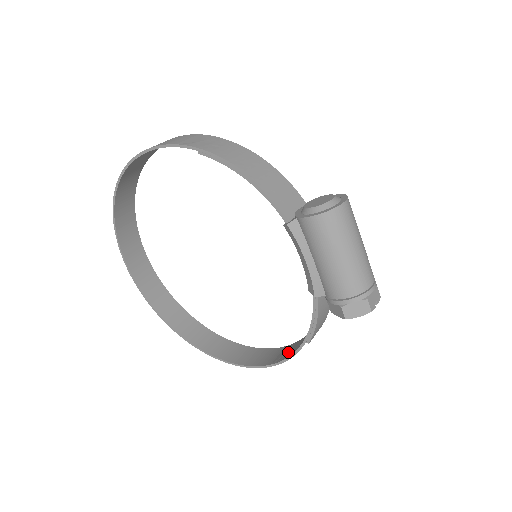
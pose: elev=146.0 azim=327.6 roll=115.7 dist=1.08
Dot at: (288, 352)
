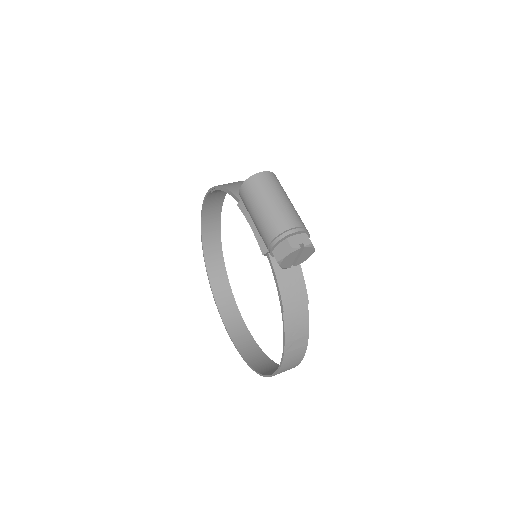
Dot at: (293, 341)
